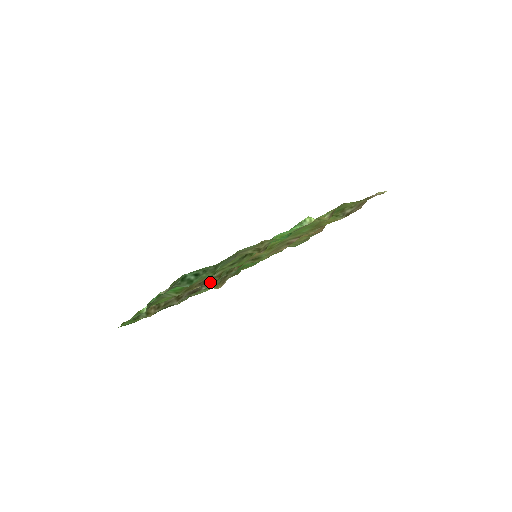
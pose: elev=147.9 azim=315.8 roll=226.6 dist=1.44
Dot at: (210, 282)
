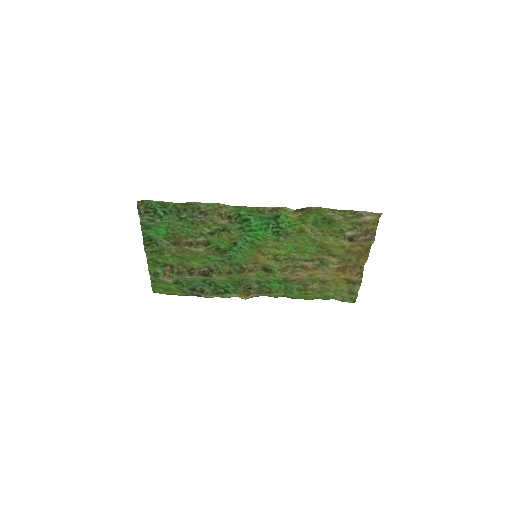
Dot at: (197, 247)
